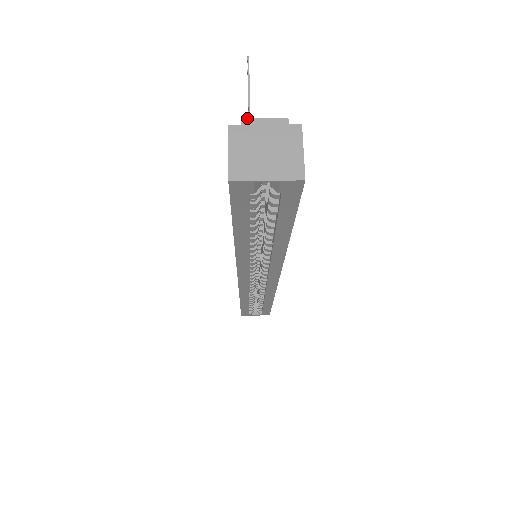
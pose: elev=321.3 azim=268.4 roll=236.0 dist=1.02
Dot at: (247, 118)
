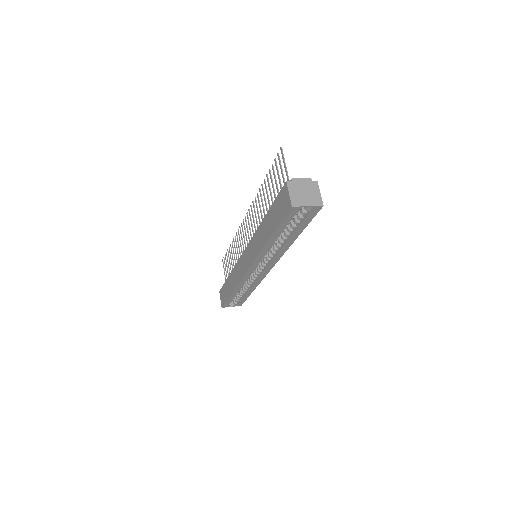
Dot at: (294, 178)
